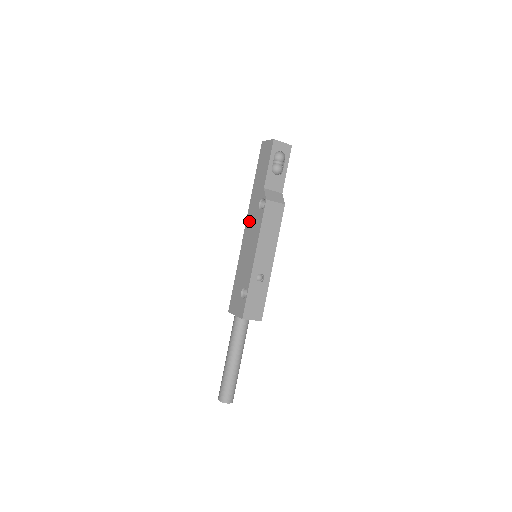
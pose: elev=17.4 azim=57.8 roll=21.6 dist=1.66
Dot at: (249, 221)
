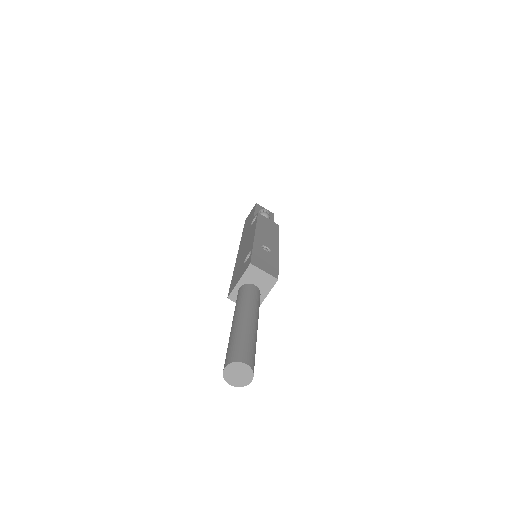
Dot at: (242, 242)
